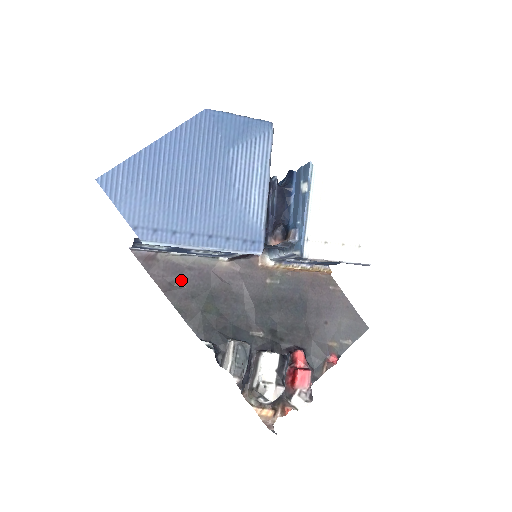
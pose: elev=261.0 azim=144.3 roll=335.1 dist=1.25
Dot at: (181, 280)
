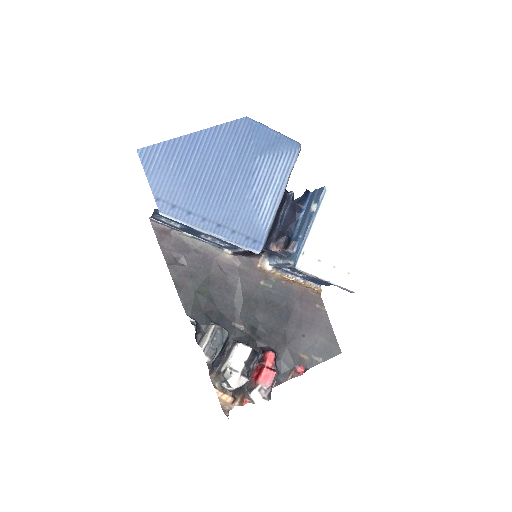
Dot at: (186, 259)
